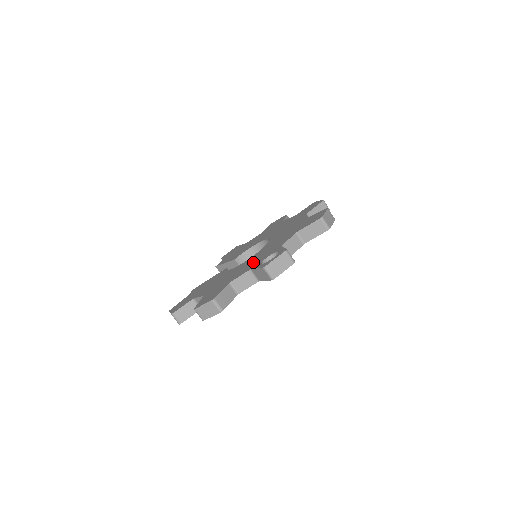
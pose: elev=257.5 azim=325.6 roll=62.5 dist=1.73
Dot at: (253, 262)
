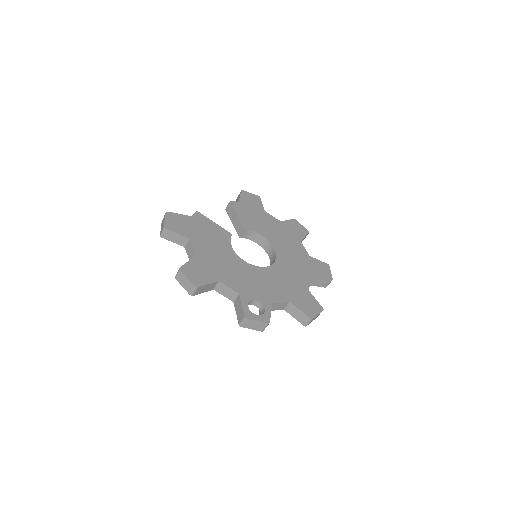
Dot at: (247, 283)
